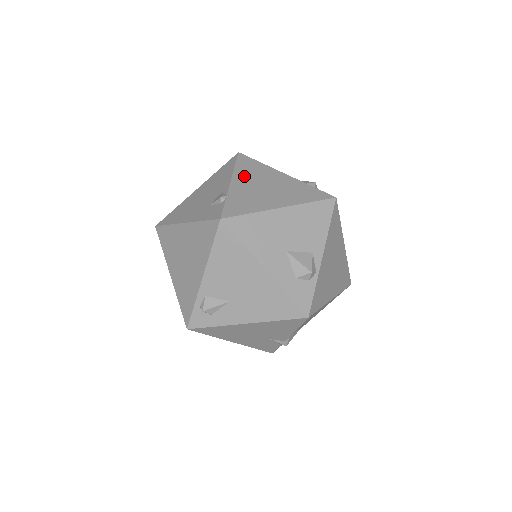
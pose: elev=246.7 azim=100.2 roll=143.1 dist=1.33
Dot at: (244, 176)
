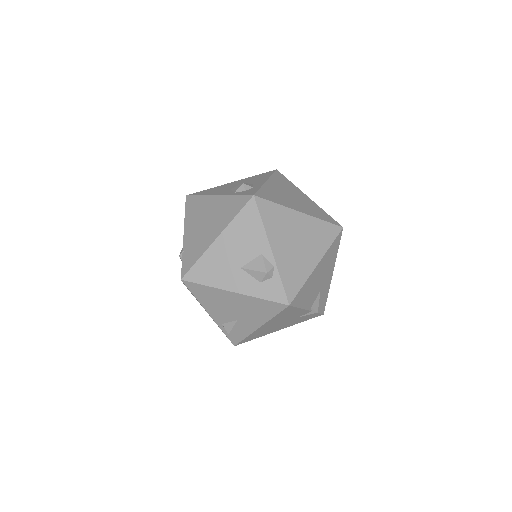
Dot at: (191, 221)
